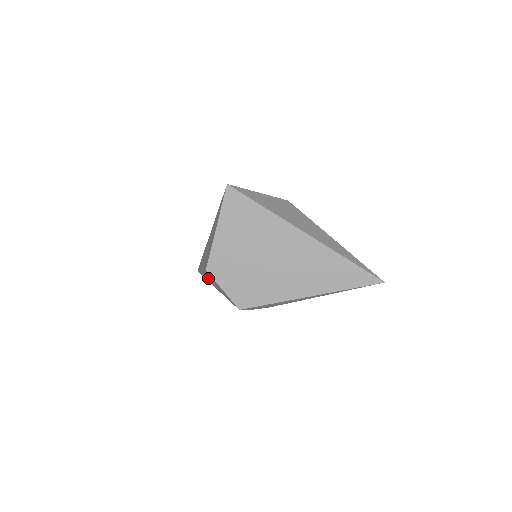
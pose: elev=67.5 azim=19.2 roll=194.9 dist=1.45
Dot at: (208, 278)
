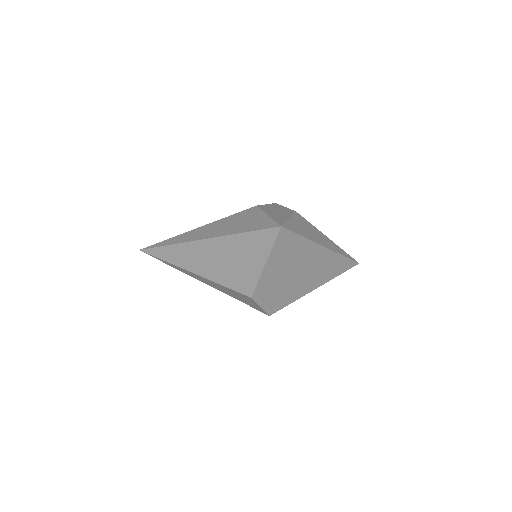
Dot at: (206, 281)
